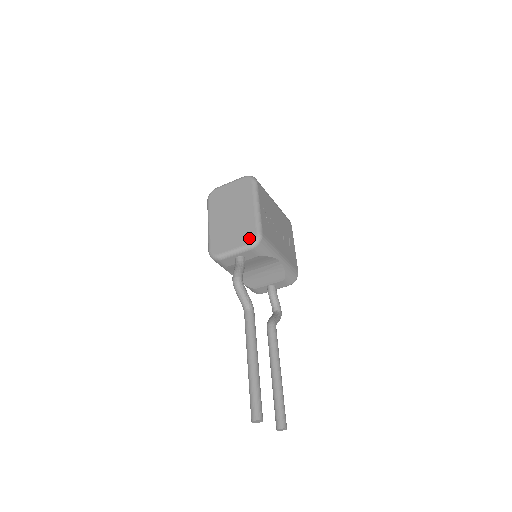
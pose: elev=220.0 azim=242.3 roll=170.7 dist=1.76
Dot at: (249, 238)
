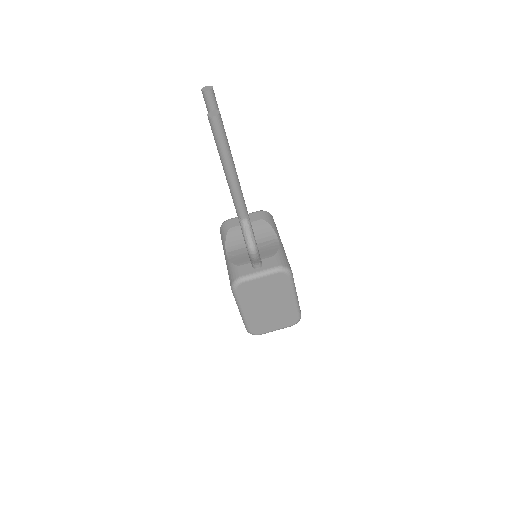
Dot at: occluded
